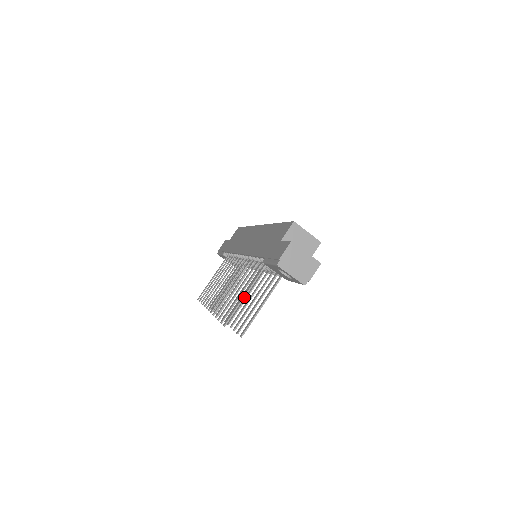
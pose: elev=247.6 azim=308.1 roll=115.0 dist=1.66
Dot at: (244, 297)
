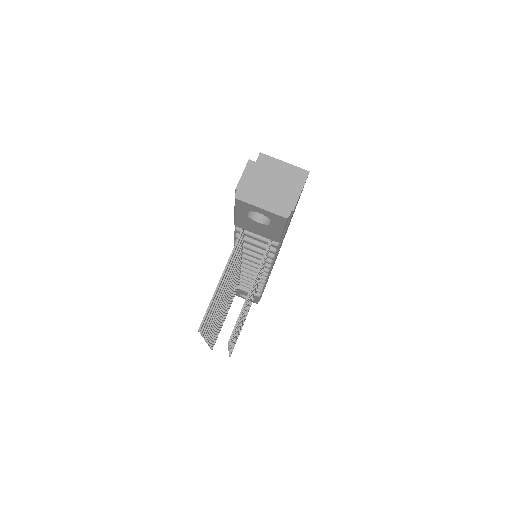
Dot at: (220, 282)
